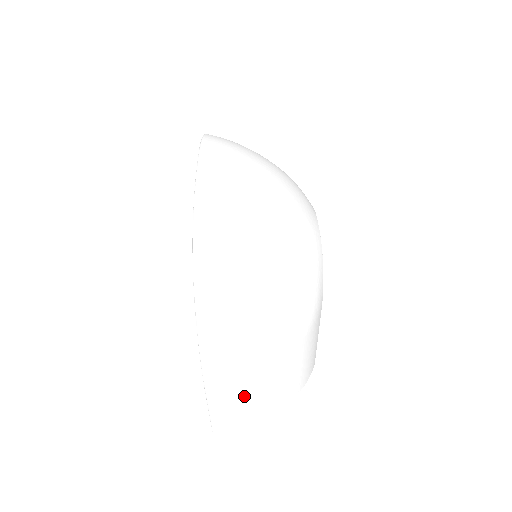
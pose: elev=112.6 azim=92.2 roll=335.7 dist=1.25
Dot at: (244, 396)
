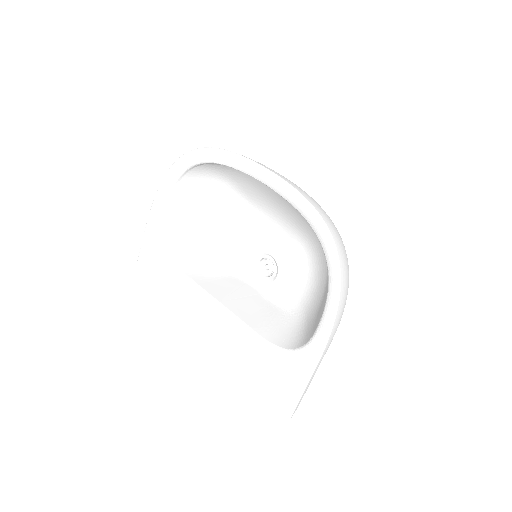
Dot at: occluded
